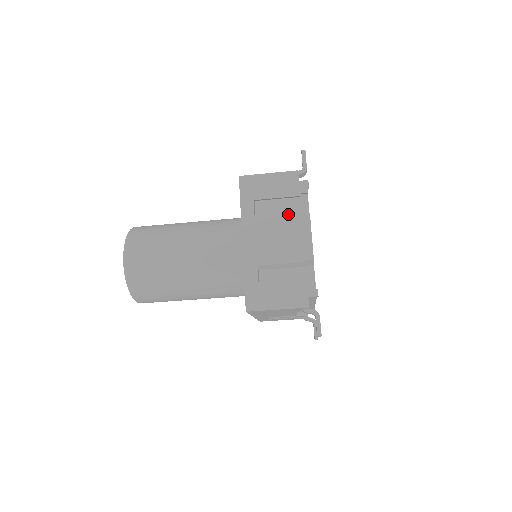
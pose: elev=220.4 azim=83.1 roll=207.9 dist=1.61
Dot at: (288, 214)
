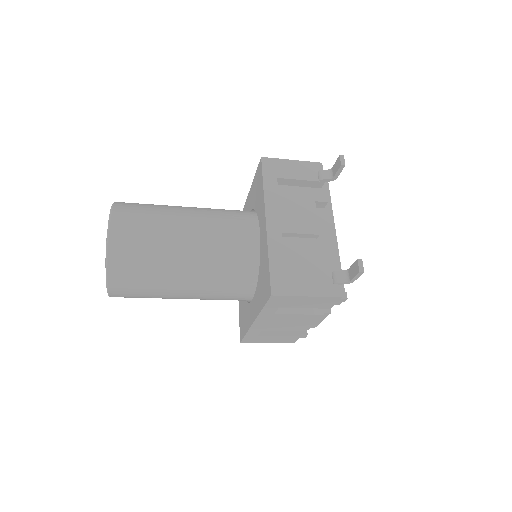
Dot at: (310, 315)
